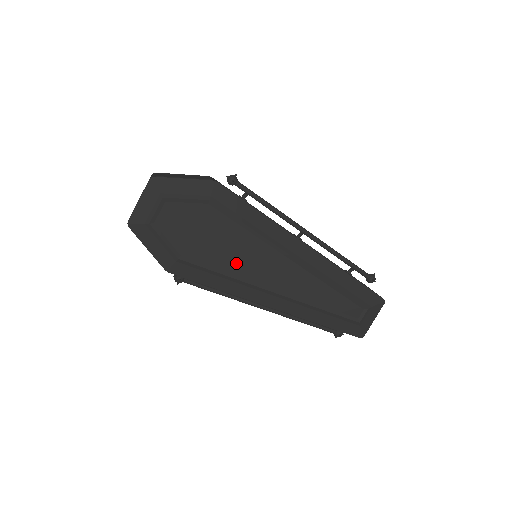
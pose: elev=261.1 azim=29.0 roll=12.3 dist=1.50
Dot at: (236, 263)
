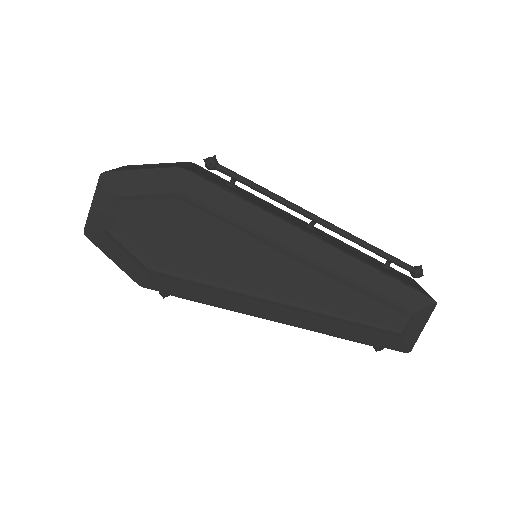
Dot at: (222, 269)
